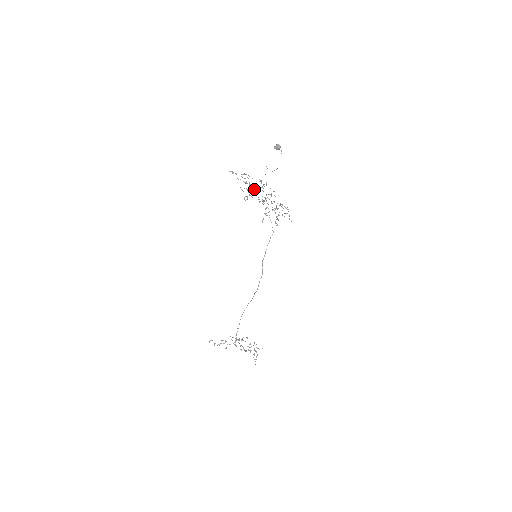
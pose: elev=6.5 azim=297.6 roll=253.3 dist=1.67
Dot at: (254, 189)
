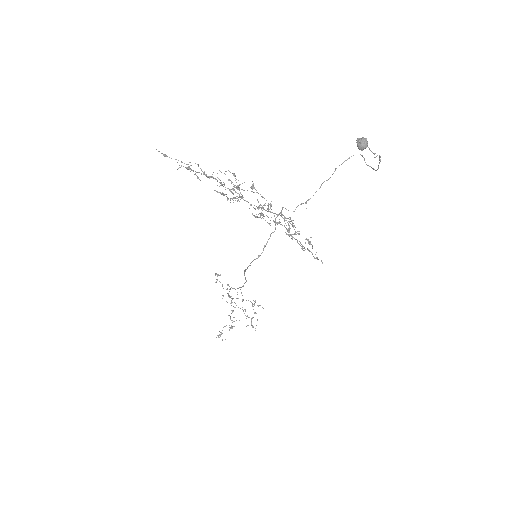
Dot at: (239, 188)
